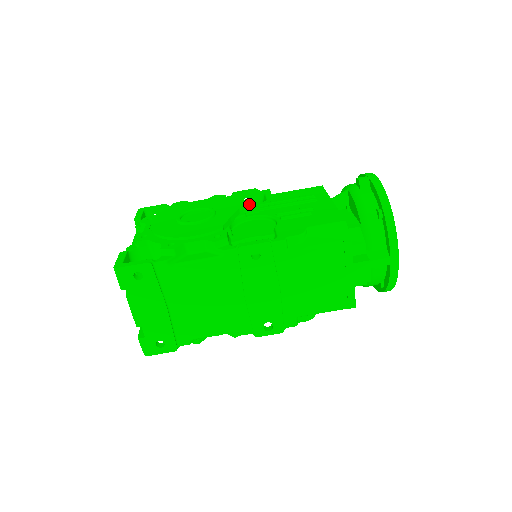
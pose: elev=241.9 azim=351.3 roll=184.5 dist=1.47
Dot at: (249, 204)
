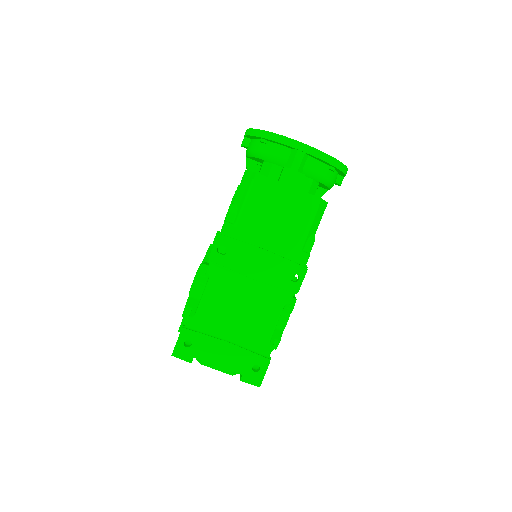
Dot at: occluded
